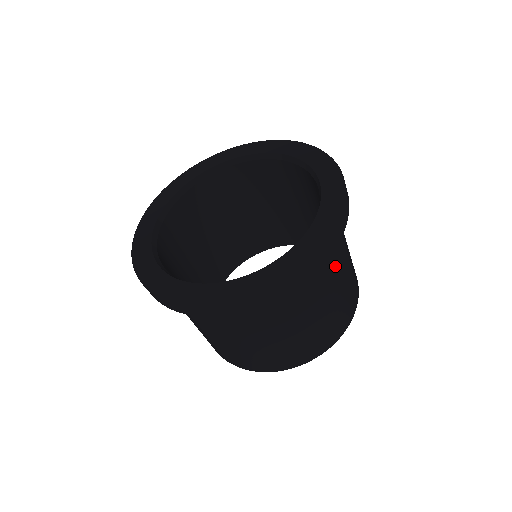
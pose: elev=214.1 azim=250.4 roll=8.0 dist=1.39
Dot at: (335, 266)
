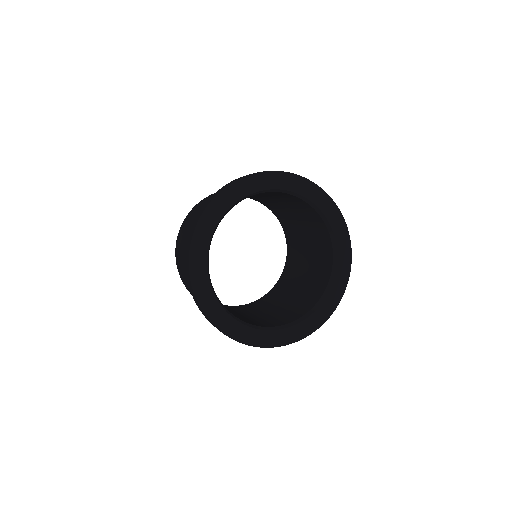
Dot at: occluded
